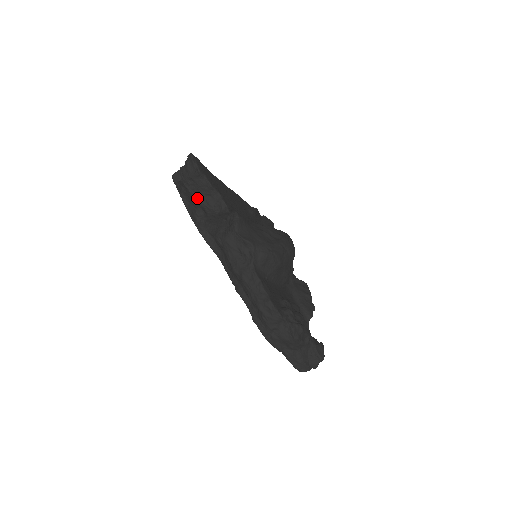
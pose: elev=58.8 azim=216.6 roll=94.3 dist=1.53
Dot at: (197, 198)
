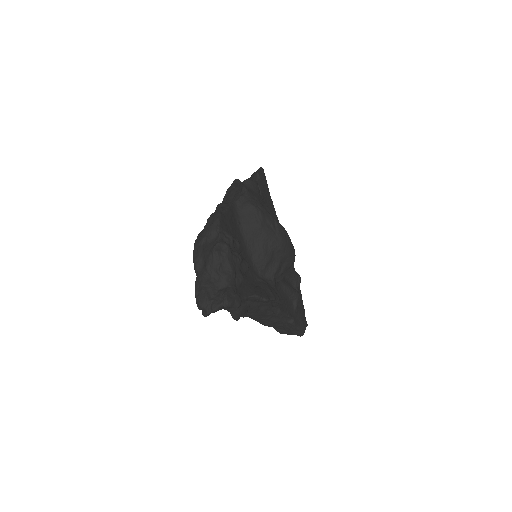
Dot at: occluded
